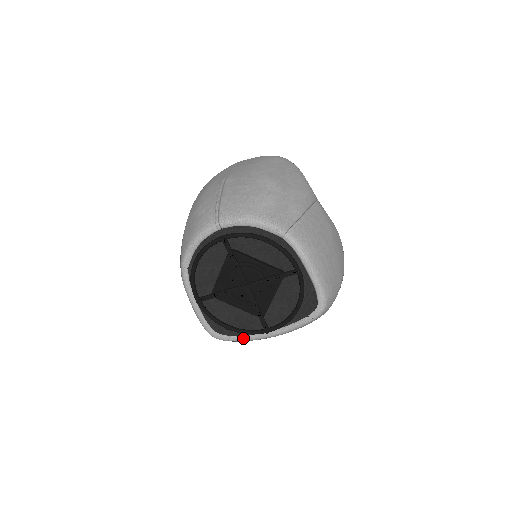
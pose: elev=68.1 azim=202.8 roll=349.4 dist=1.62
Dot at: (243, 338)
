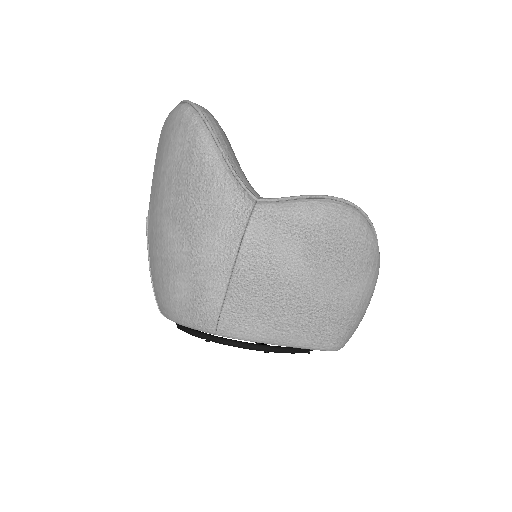
Dot at: occluded
